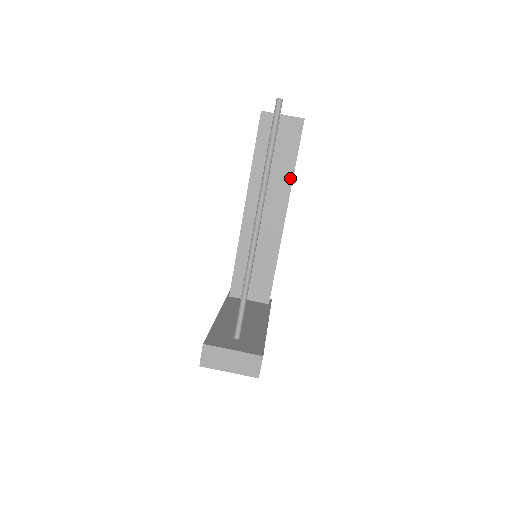
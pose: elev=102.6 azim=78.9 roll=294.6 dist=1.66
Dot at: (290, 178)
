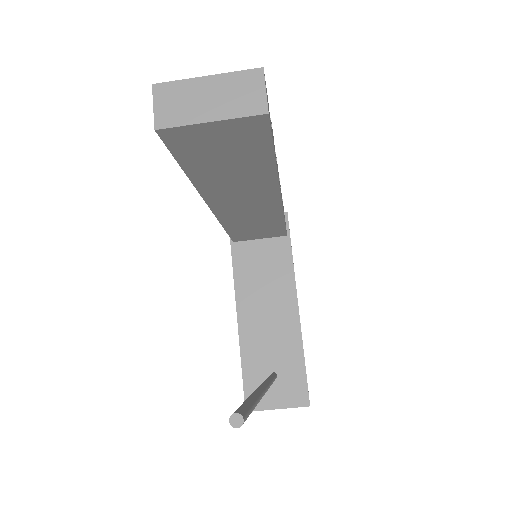
Dot at: (271, 174)
